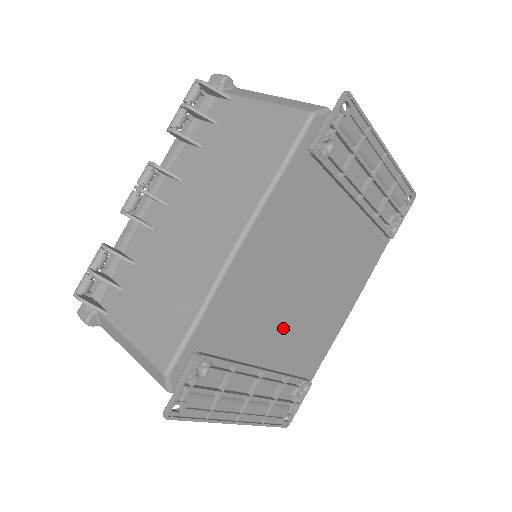
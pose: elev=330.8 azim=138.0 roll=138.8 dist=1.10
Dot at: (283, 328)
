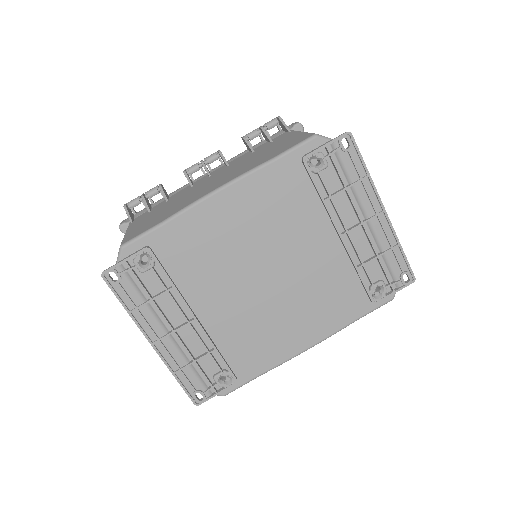
Dot at: (230, 298)
